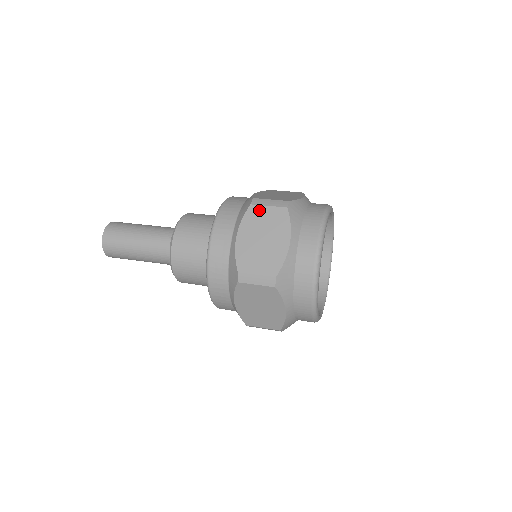
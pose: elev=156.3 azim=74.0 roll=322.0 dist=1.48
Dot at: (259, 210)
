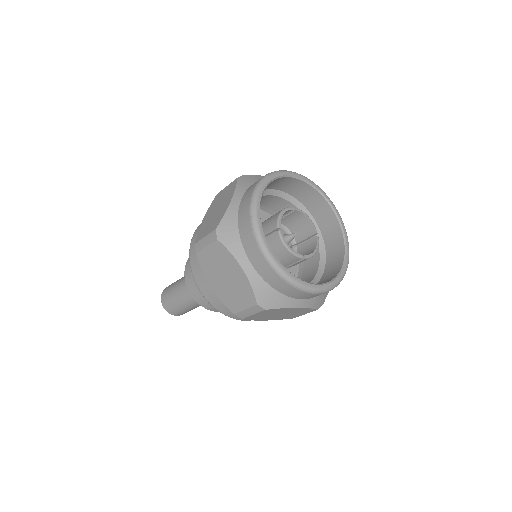
Dot at: occluded
